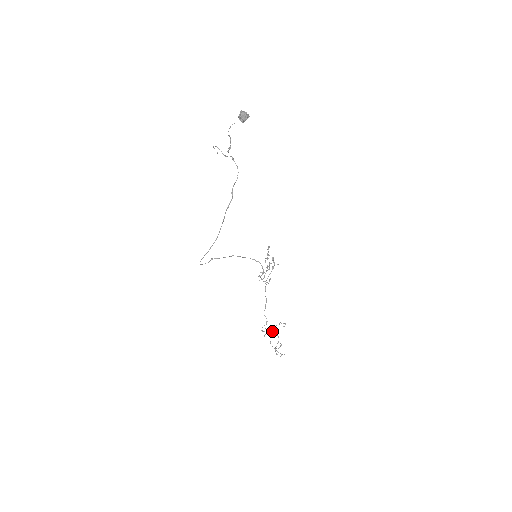
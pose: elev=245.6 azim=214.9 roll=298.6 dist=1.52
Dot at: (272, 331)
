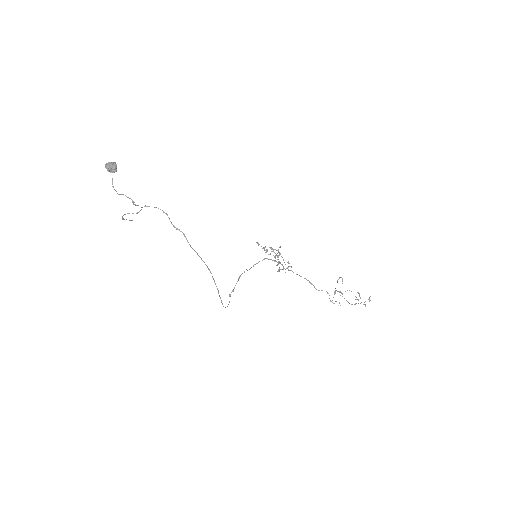
Dot at: occluded
